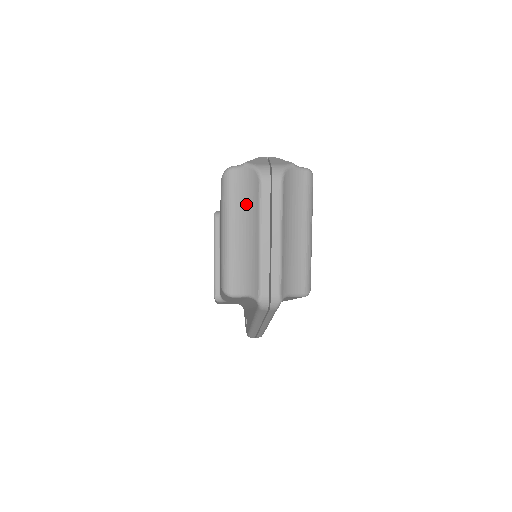
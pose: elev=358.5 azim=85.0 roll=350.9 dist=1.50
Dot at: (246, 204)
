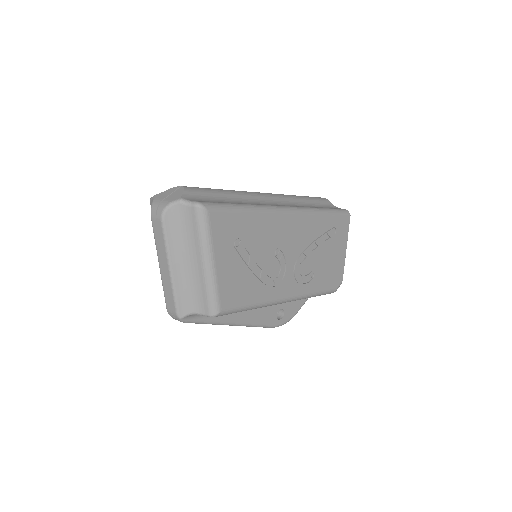
Dot at: occluded
